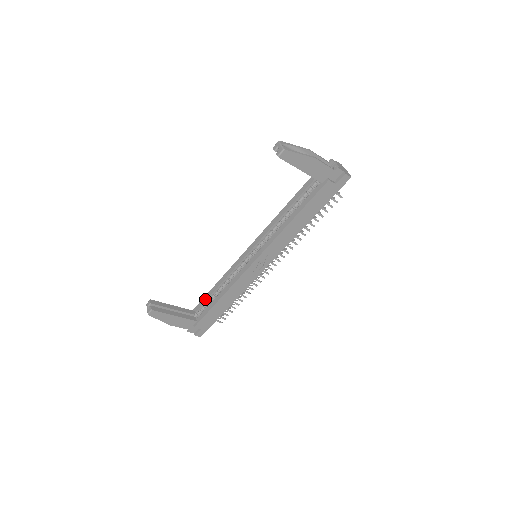
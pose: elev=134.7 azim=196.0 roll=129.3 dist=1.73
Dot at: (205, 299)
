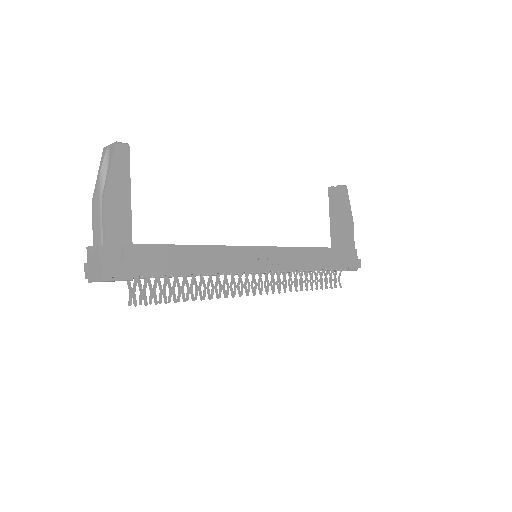
Dot at: occluded
